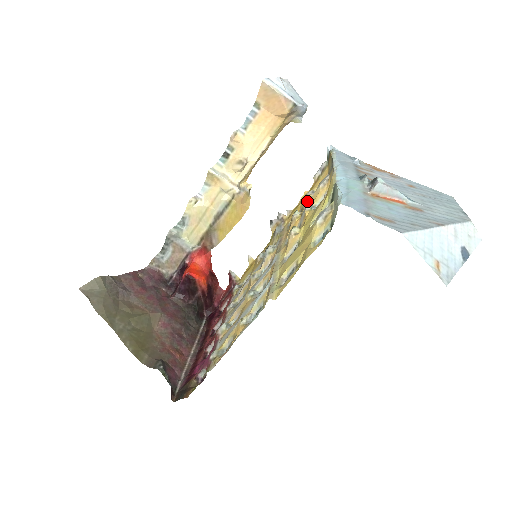
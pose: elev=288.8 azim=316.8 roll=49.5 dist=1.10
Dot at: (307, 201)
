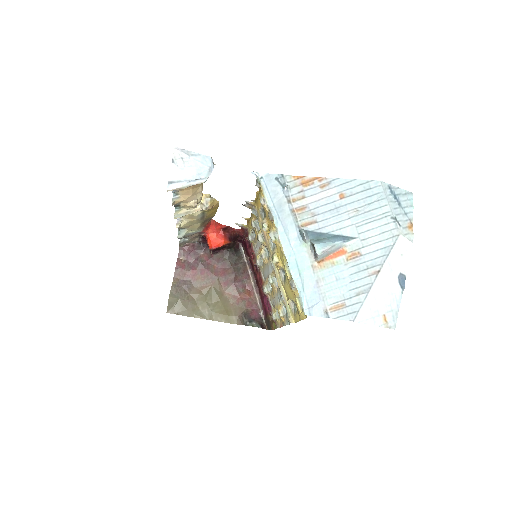
Dot at: (265, 209)
